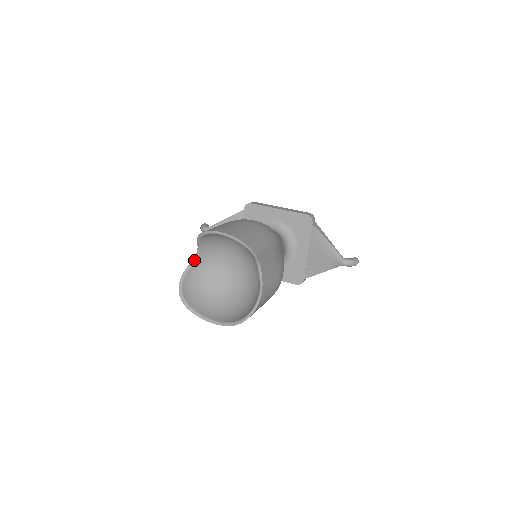
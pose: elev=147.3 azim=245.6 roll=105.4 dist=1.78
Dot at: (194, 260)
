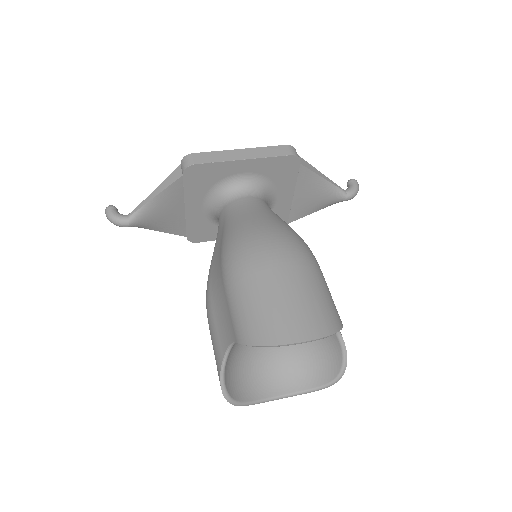
Dot at: (227, 353)
